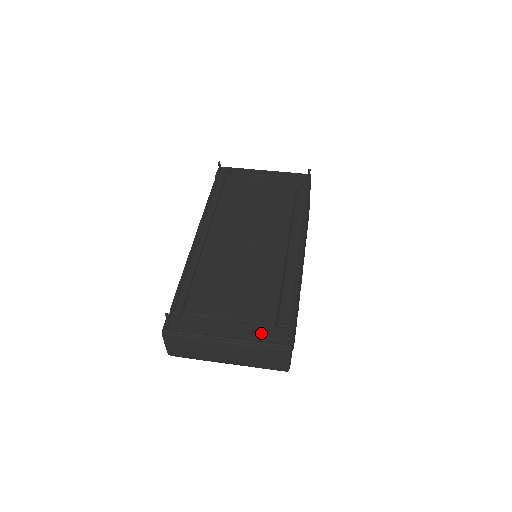
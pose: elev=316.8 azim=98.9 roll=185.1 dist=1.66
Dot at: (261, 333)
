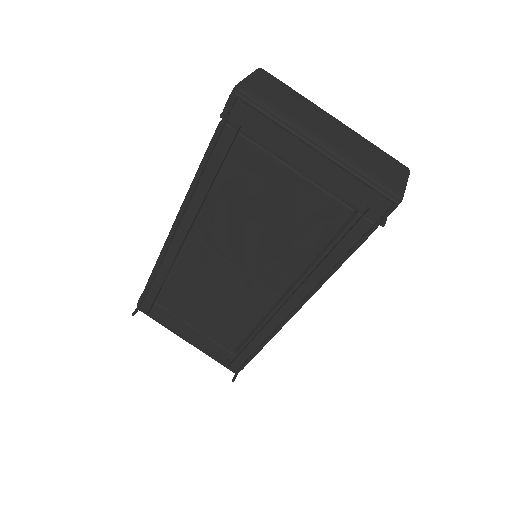
Dot at: (215, 357)
